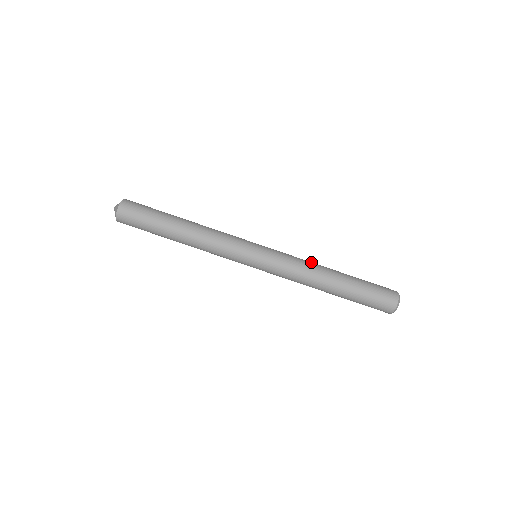
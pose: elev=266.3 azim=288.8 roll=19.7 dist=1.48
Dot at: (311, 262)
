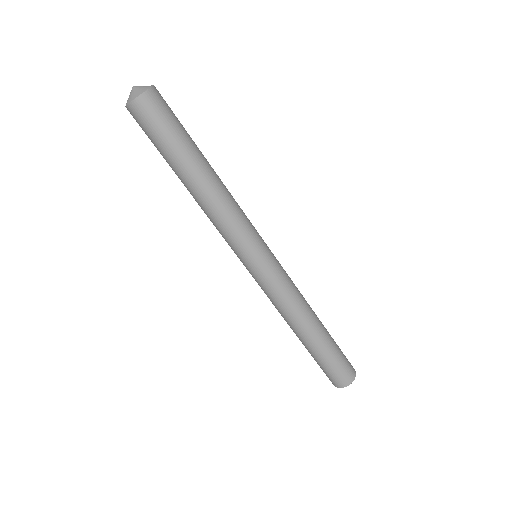
Dot at: occluded
